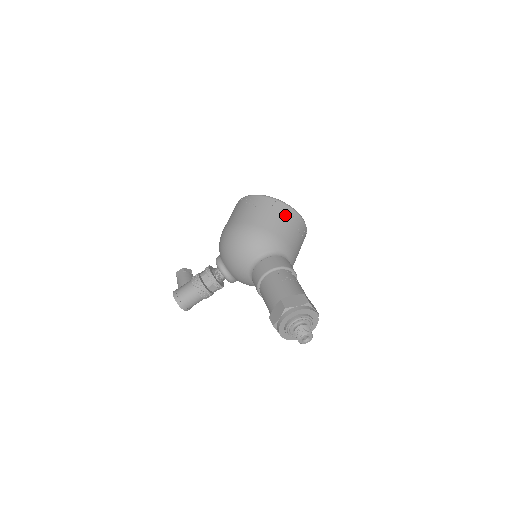
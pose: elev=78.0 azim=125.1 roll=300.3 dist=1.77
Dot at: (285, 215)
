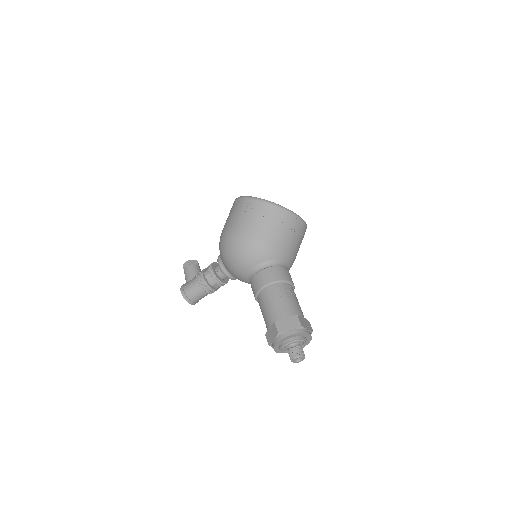
Dot at: (281, 220)
